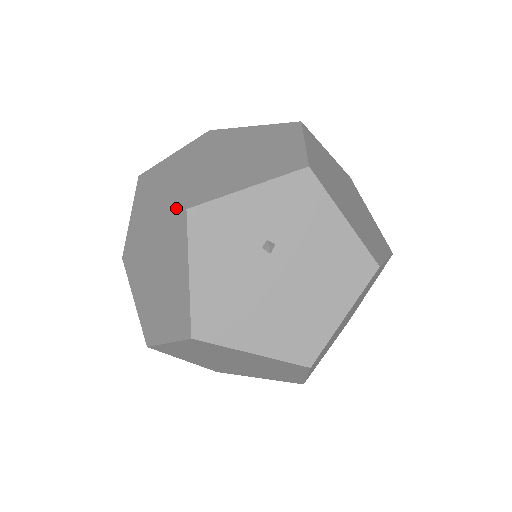
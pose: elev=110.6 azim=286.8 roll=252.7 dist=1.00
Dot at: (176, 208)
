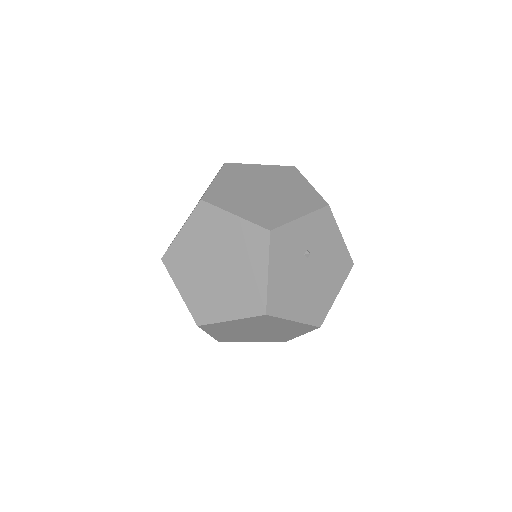
Dot at: (256, 229)
